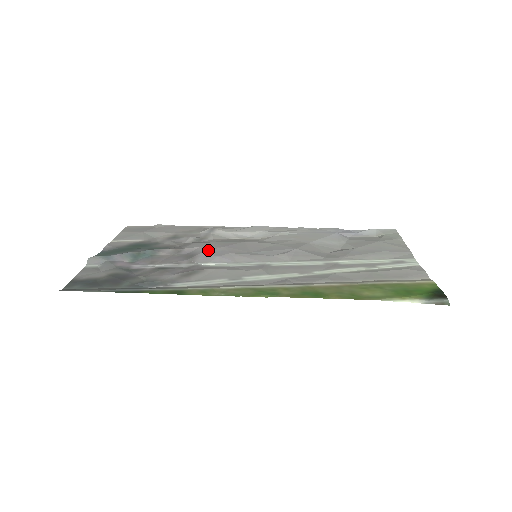
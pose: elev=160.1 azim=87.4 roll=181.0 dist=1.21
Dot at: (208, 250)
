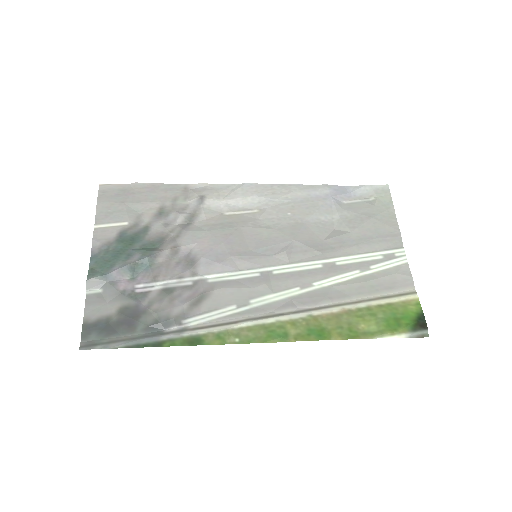
Dot at: (207, 252)
